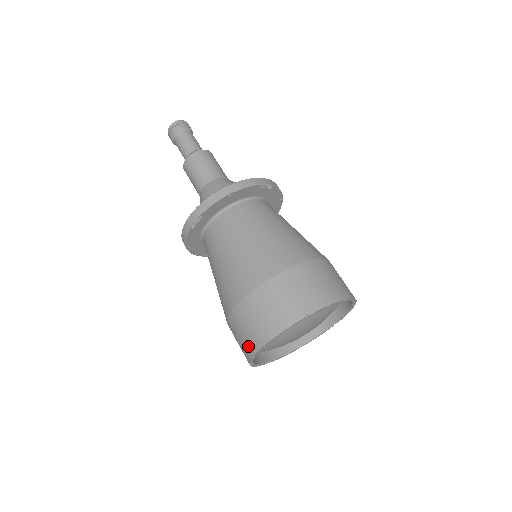
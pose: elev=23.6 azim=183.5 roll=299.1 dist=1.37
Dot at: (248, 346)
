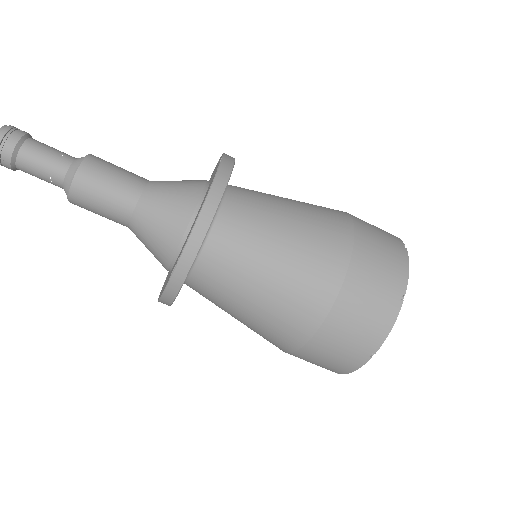
Dot at: (346, 364)
